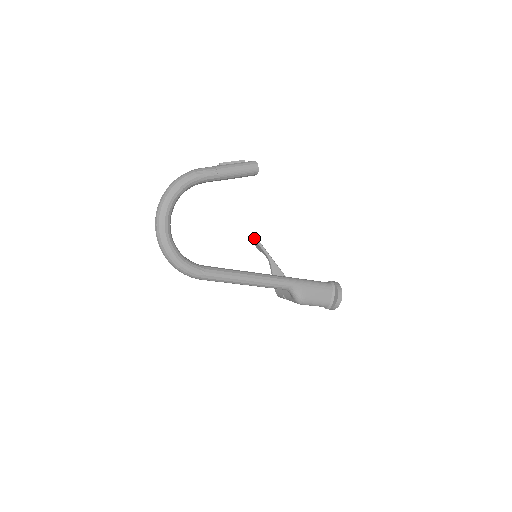
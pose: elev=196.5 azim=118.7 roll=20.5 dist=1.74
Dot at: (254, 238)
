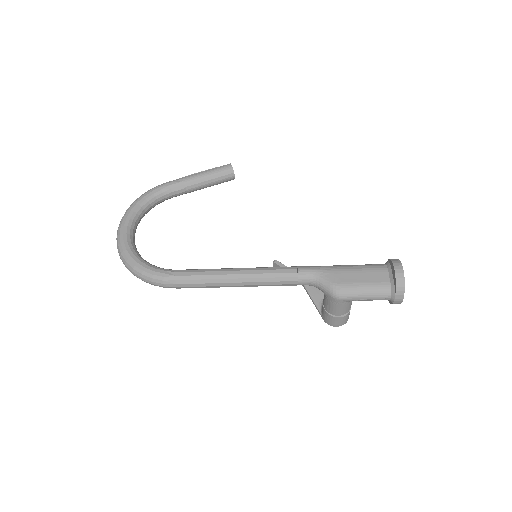
Dot at: (273, 262)
